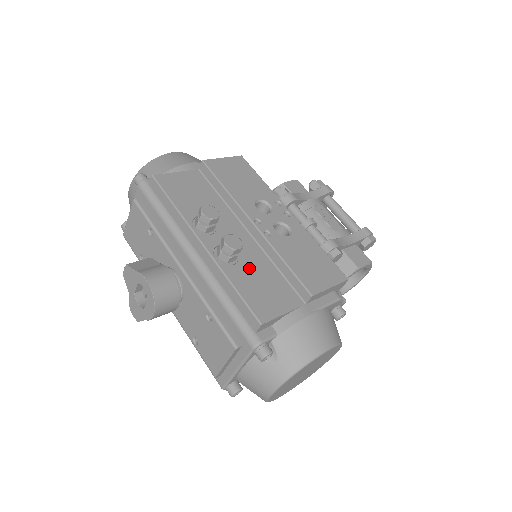
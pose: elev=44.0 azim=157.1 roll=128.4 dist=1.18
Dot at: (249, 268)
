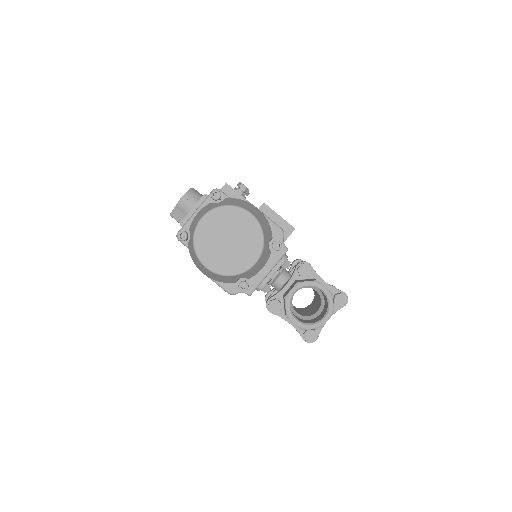
Dot at: occluded
